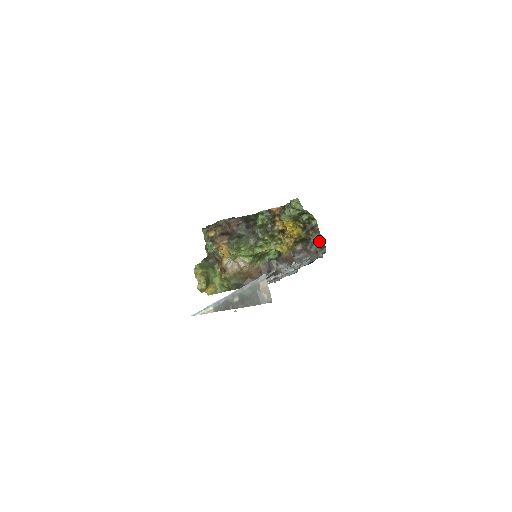
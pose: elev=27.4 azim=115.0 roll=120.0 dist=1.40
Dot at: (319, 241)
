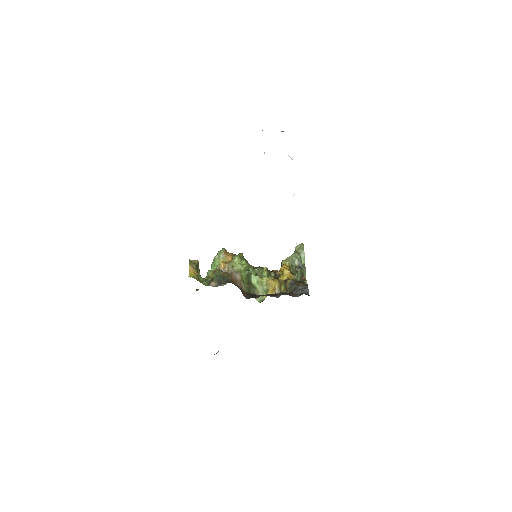
Dot at: (305, 291)
